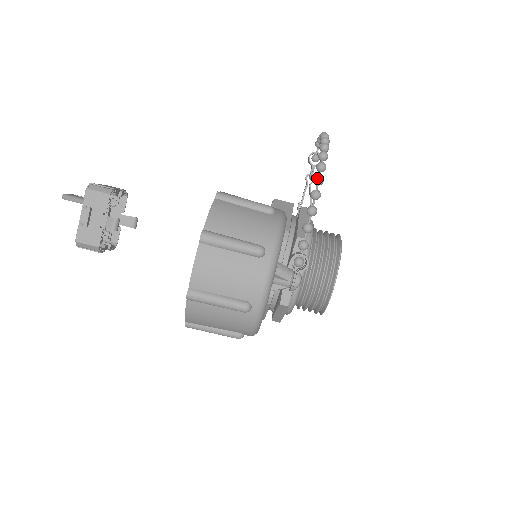
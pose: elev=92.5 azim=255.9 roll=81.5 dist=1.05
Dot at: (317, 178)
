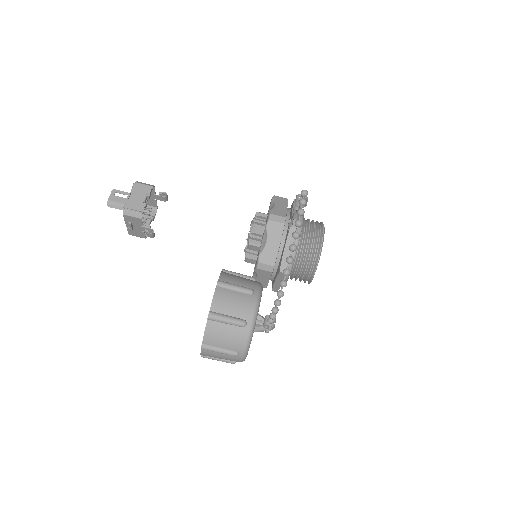
Dot at: (278, 296)
